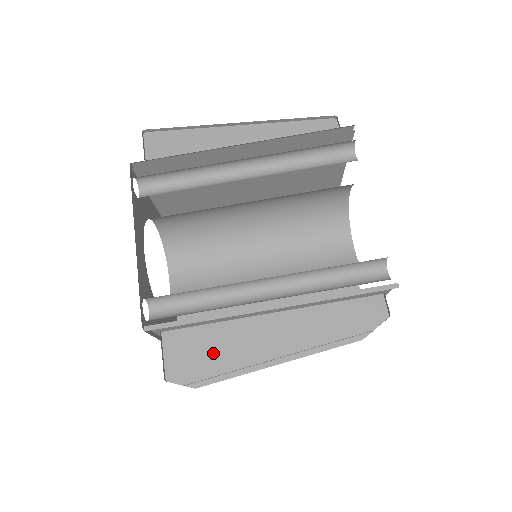
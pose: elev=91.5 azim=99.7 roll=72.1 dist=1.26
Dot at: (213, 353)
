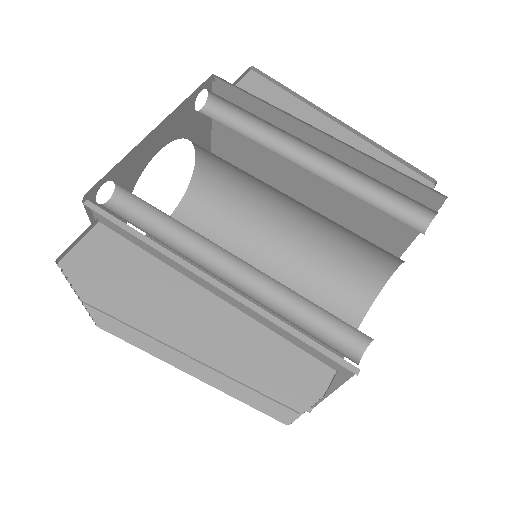
Dot at: (122, 278)
